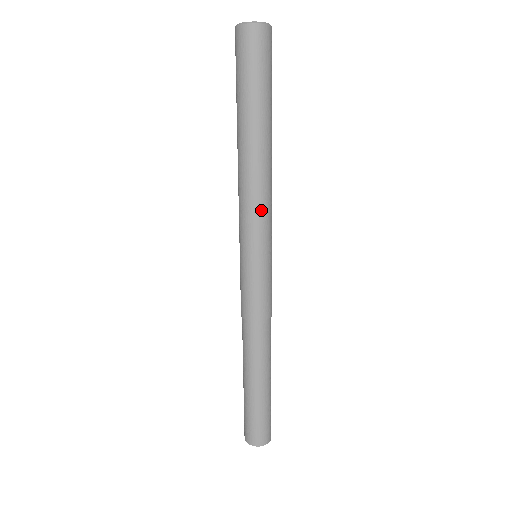
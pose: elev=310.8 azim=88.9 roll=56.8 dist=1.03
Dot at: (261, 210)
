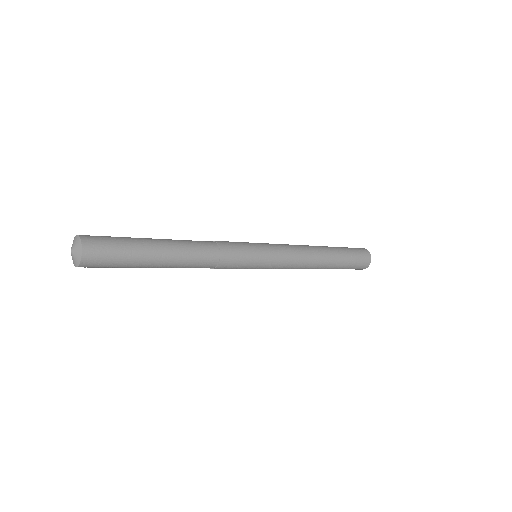
Dot at: (288, 245)
